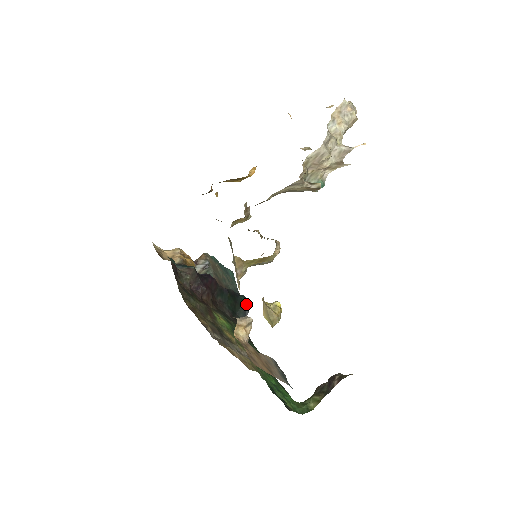
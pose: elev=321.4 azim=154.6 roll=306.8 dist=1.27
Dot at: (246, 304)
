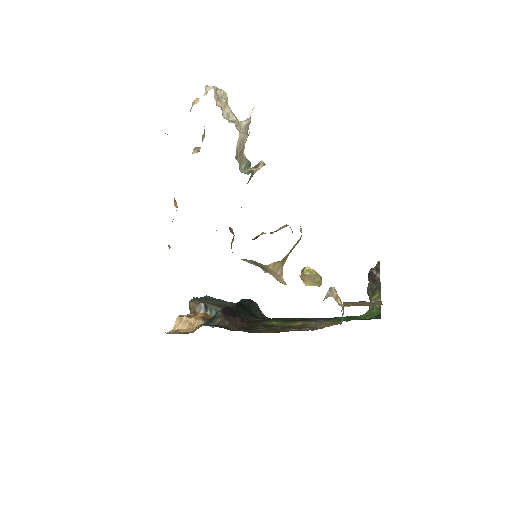
Dot at: (250, 302)
